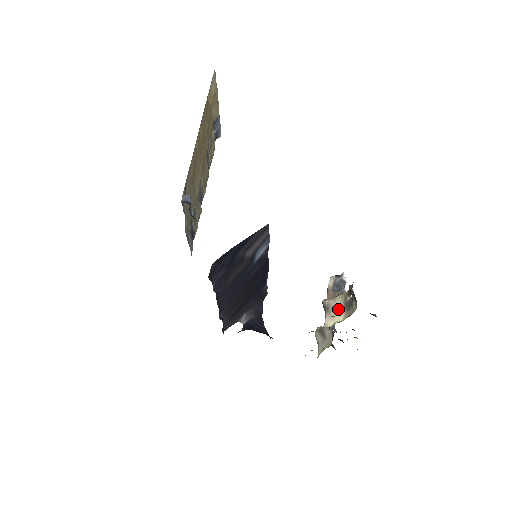
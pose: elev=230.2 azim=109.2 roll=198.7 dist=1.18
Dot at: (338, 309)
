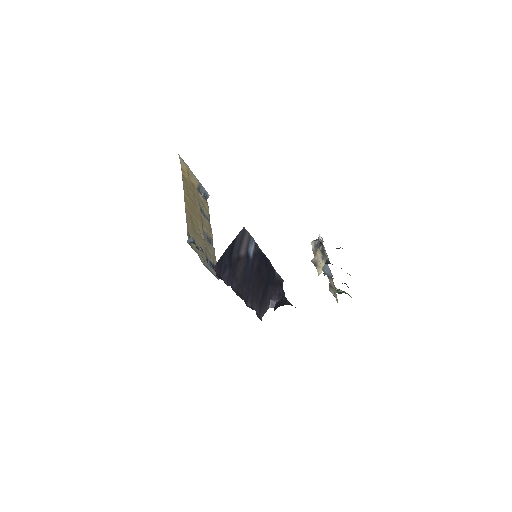
Dot at: (320, 259)
